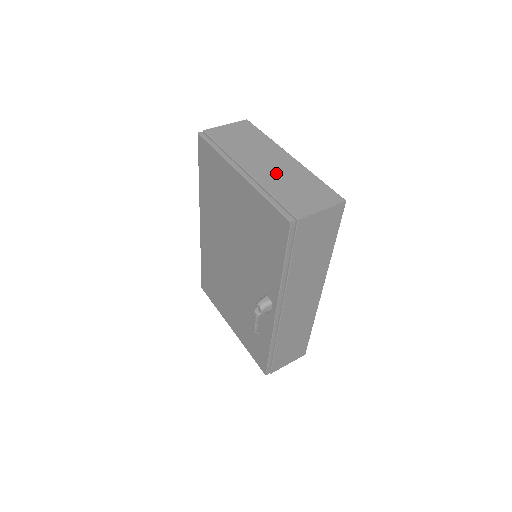
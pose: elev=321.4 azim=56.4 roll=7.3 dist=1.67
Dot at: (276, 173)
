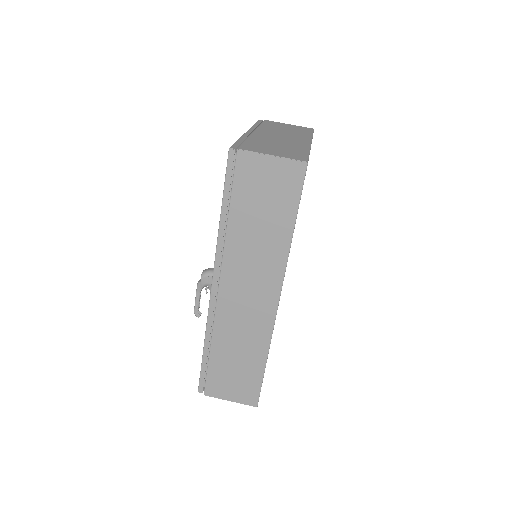
Dot at: (276, 139)
